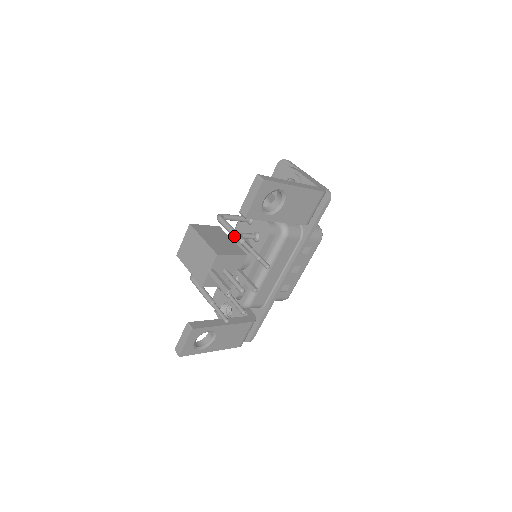
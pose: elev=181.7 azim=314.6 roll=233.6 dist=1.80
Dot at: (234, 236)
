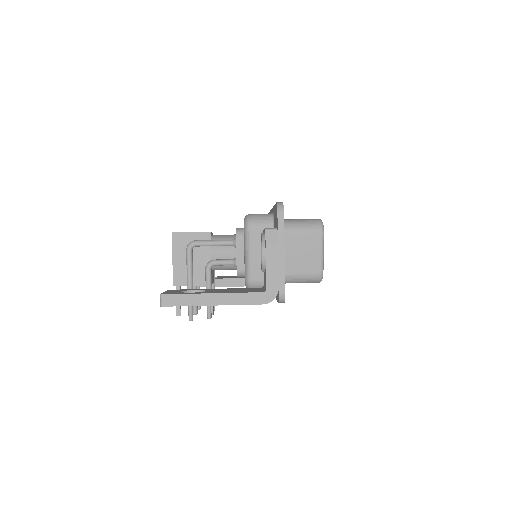
Dot at: (187, 281)
